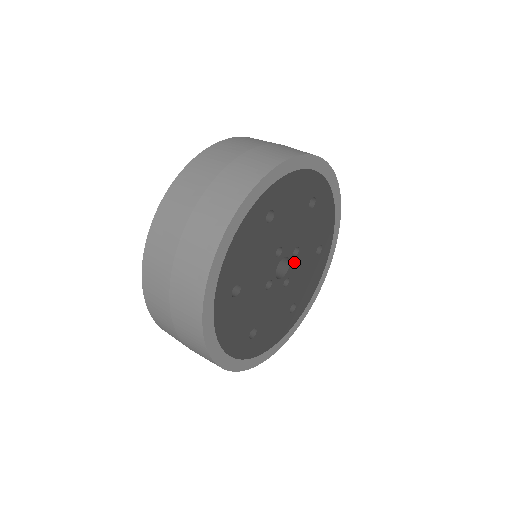
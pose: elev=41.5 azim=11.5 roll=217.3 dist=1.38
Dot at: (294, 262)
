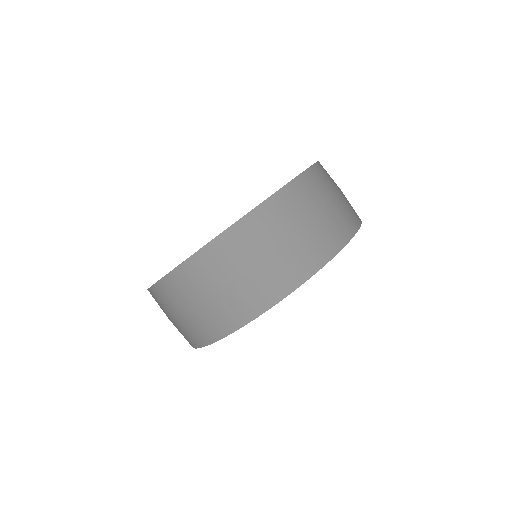
Dot at: occluded
